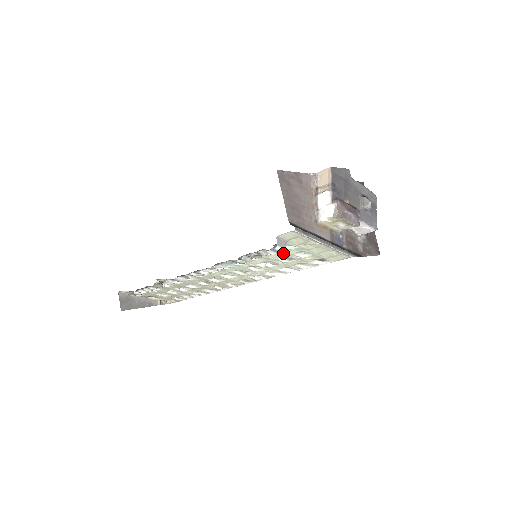
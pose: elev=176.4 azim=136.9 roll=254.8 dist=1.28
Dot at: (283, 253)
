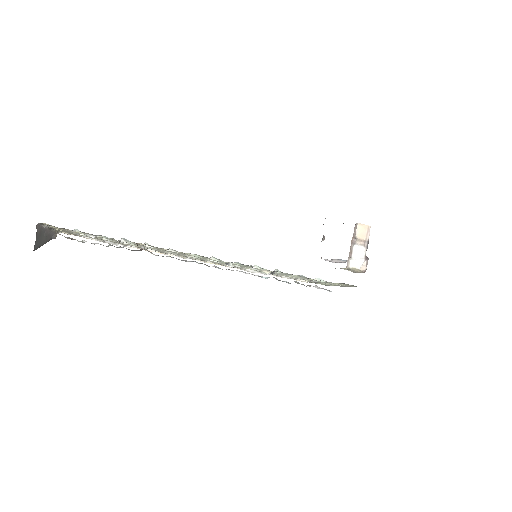
Dot at: (305, 278)
